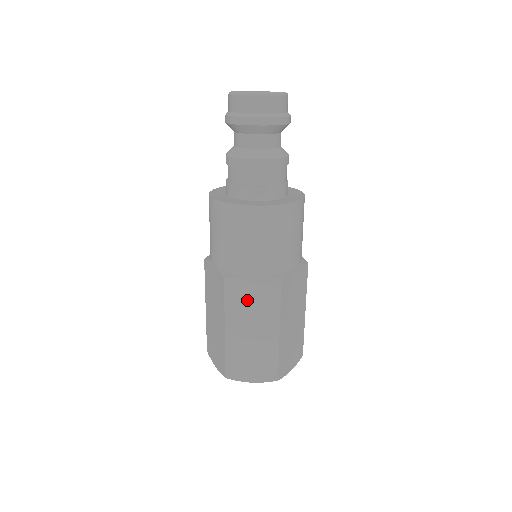
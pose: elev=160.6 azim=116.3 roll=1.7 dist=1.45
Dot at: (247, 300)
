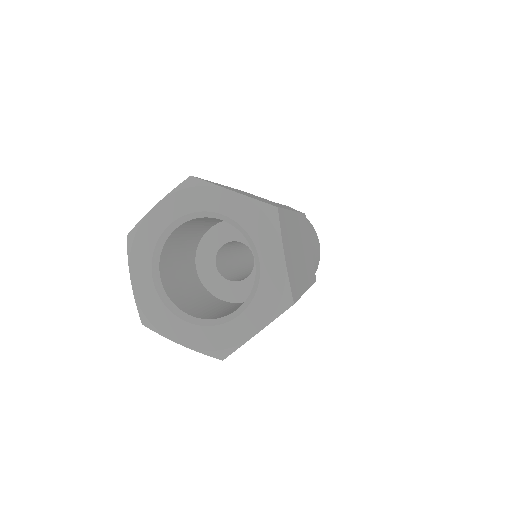
Dot at: occluded
